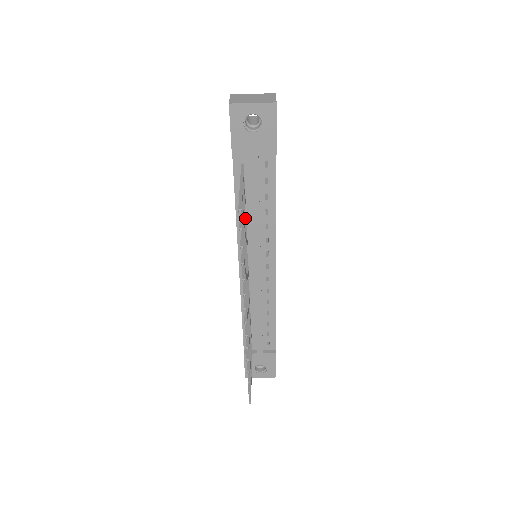
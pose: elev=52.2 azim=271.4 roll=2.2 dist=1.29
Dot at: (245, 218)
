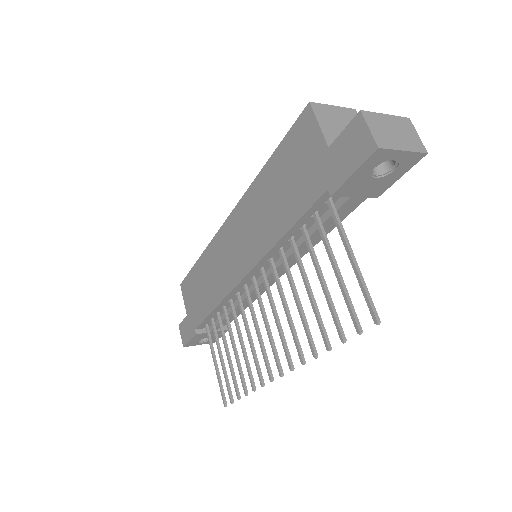
Dot at: (298, 253)
